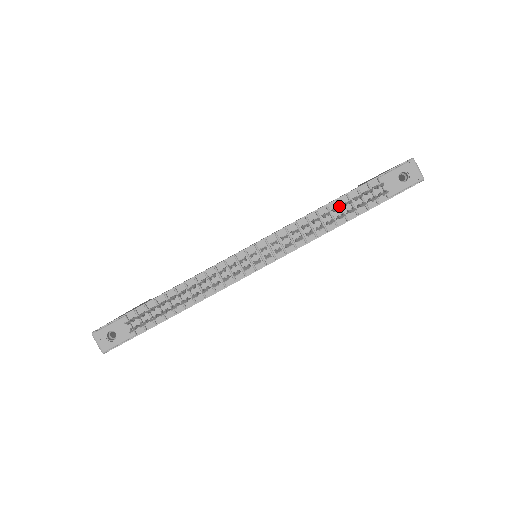
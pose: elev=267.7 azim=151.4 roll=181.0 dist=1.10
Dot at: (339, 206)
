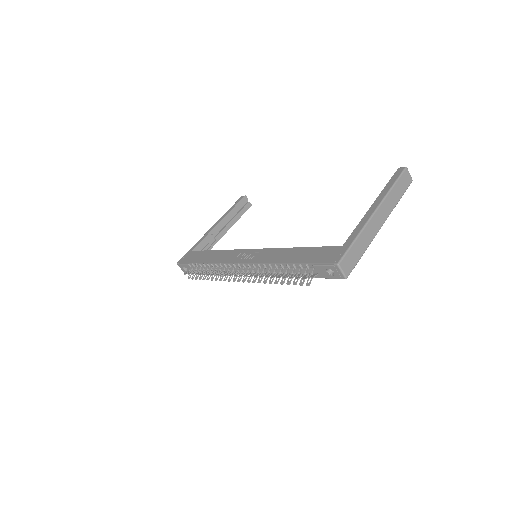
Dot at: occluded
